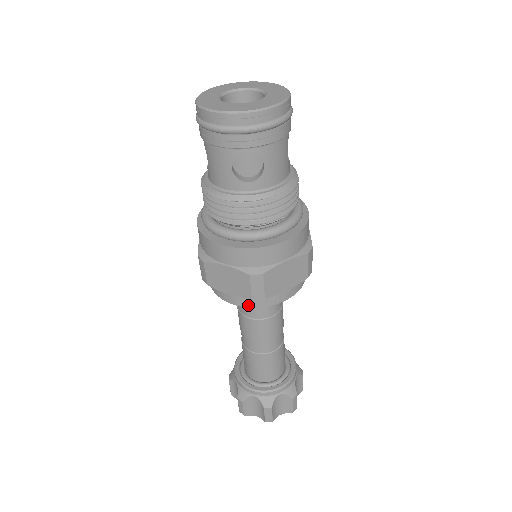
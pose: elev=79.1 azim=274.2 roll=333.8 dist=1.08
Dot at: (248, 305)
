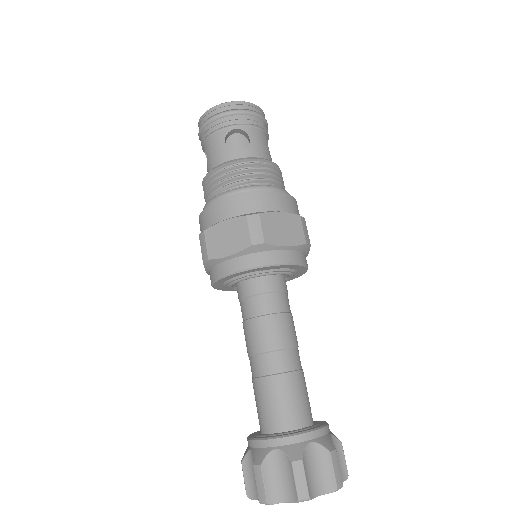
Dot at: (250, 265)
